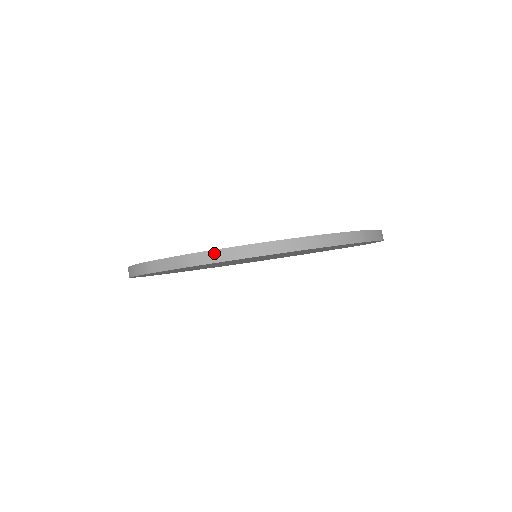
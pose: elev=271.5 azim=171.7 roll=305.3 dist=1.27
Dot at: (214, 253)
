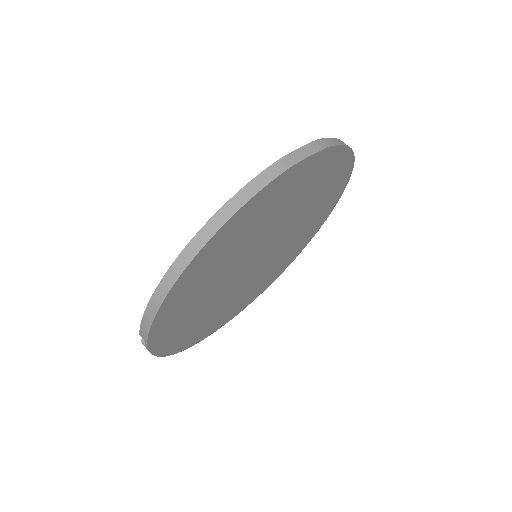
Dot at: (334, 139)
